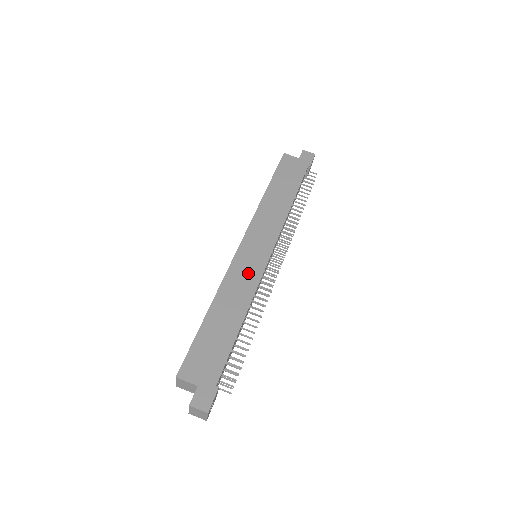
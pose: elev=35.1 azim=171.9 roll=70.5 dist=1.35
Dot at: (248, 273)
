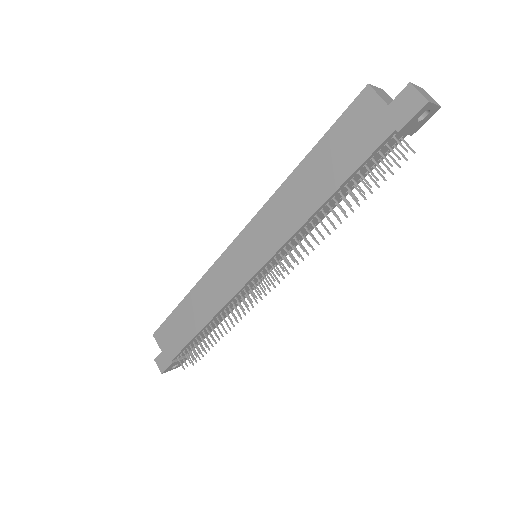
Dot at: (227, 281)
